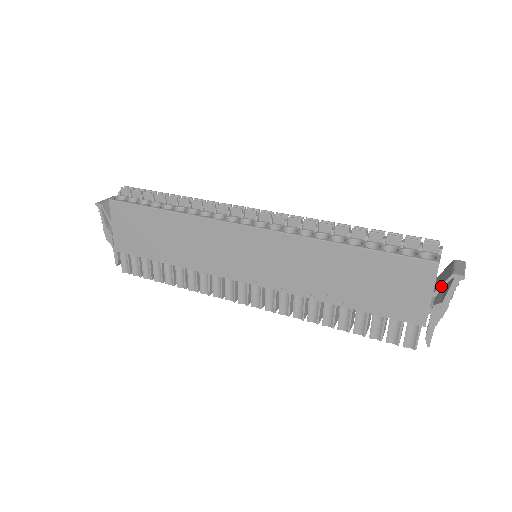
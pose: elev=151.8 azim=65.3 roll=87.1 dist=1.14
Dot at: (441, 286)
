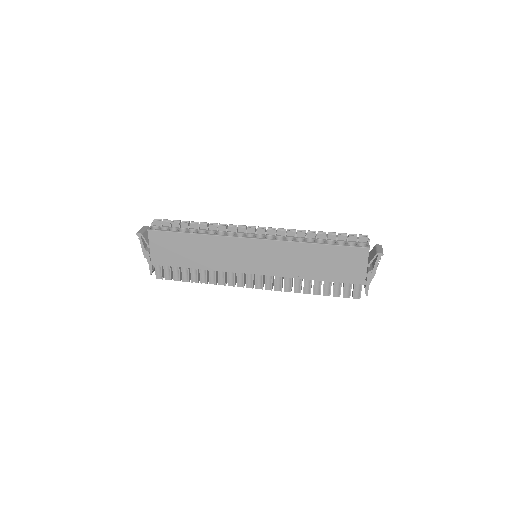
Dot at: (371, 261)
